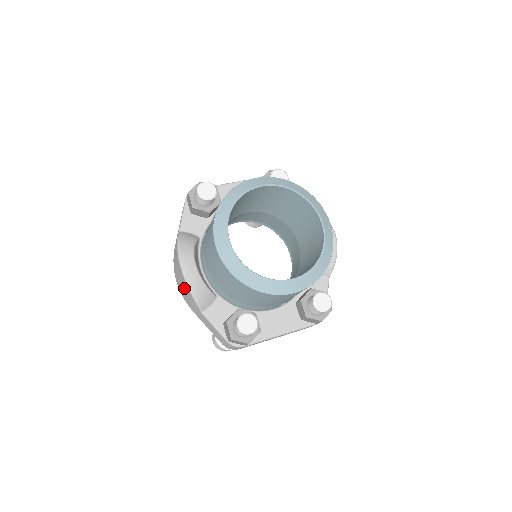
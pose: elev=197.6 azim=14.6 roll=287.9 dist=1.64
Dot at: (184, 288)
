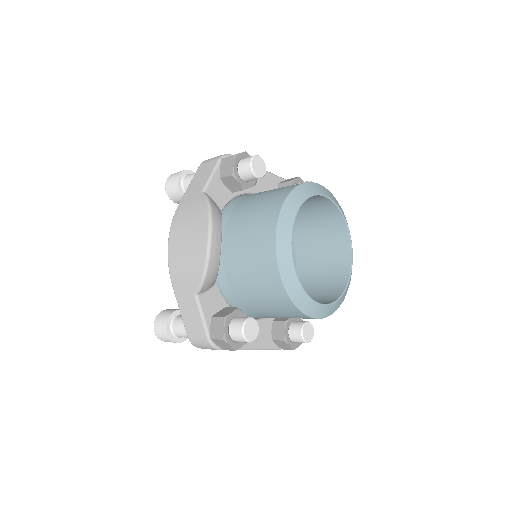
Dot at: (191, 259)
